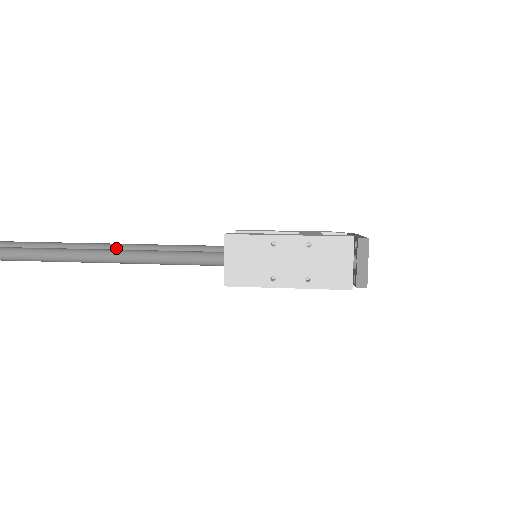
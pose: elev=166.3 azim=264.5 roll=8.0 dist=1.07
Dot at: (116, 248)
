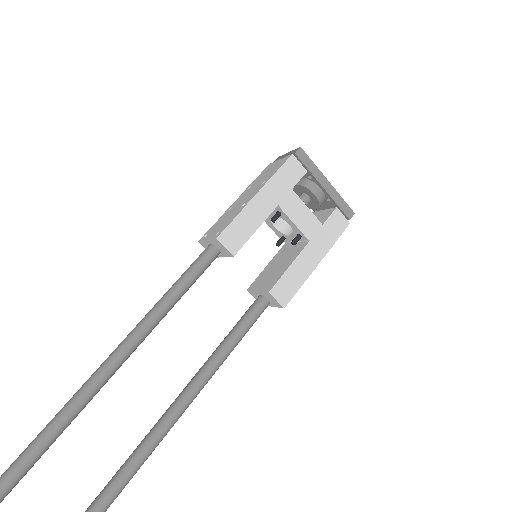
Dot at: occluded
